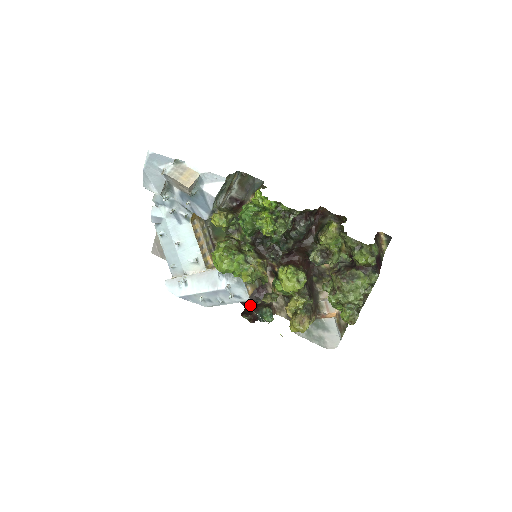
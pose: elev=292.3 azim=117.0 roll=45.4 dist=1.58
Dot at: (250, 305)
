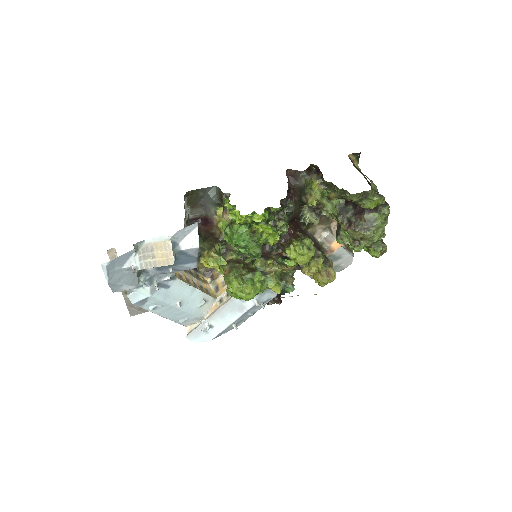
Dot at: occluded
